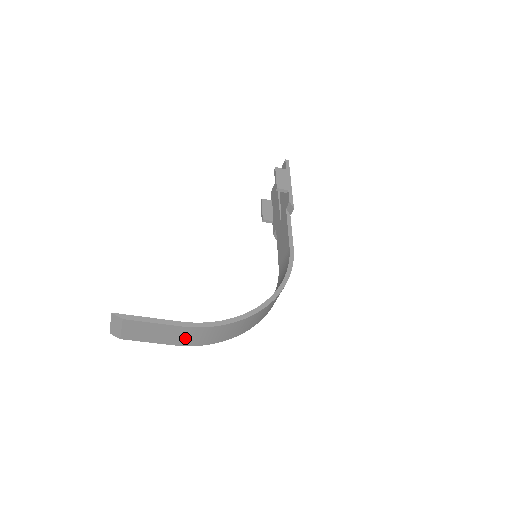
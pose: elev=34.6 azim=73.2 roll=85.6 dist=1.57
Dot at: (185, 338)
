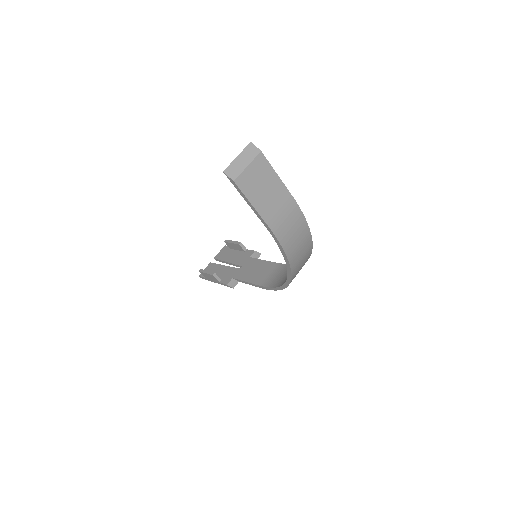
Dot at: (282, 219)
